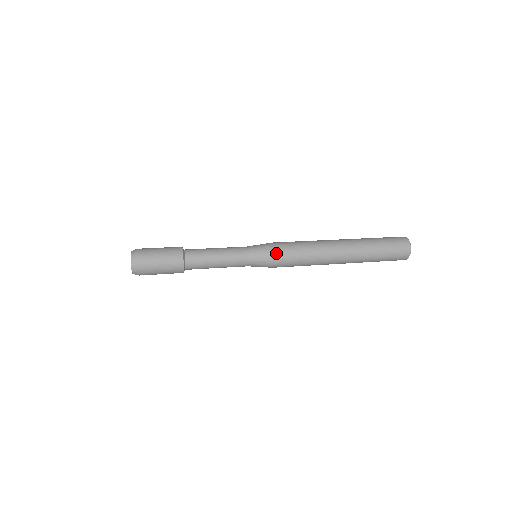
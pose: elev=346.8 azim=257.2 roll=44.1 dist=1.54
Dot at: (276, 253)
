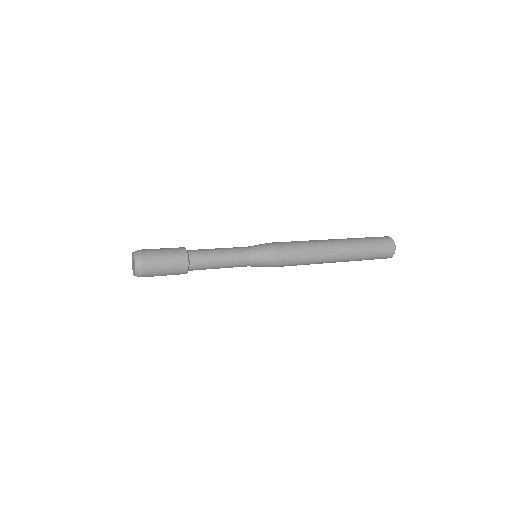
Dot at: (277, 252)
